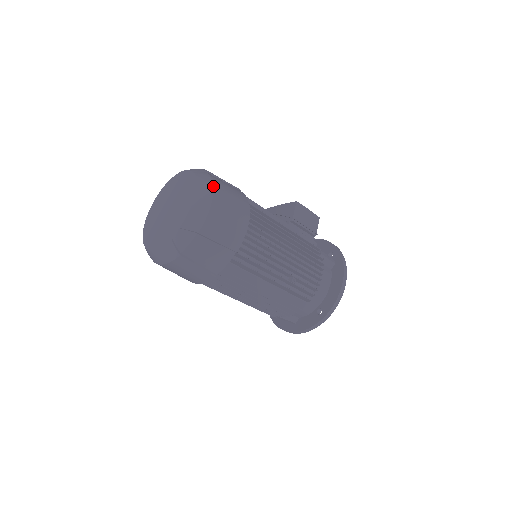
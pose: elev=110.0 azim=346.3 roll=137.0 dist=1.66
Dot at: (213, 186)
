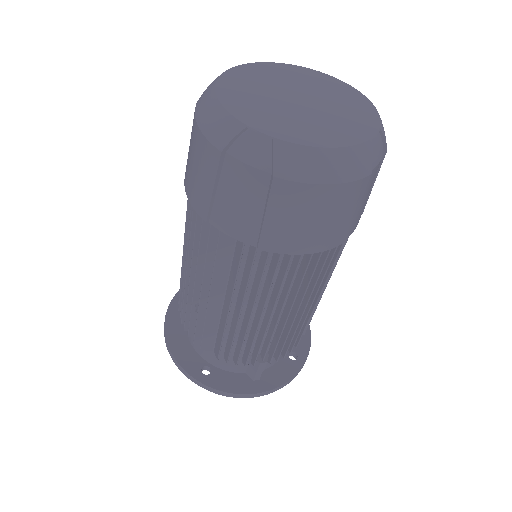
Dot at: occluded
